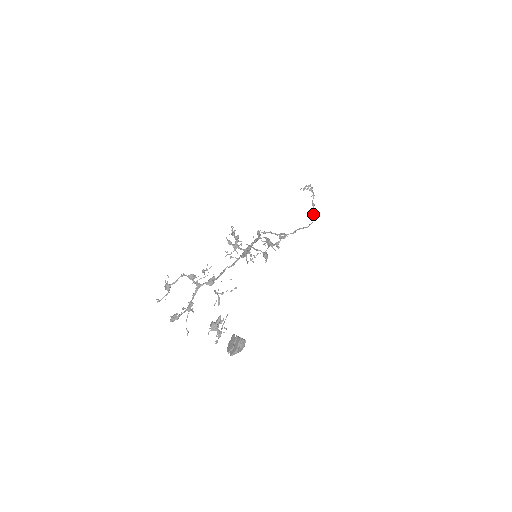
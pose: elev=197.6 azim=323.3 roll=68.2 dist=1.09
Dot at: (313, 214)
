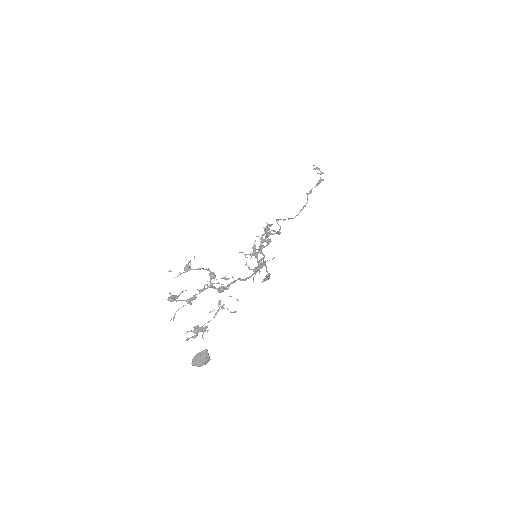
Dot at: (305, 206)
